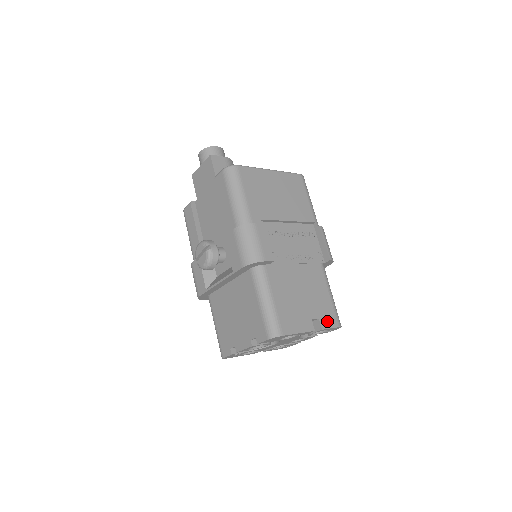
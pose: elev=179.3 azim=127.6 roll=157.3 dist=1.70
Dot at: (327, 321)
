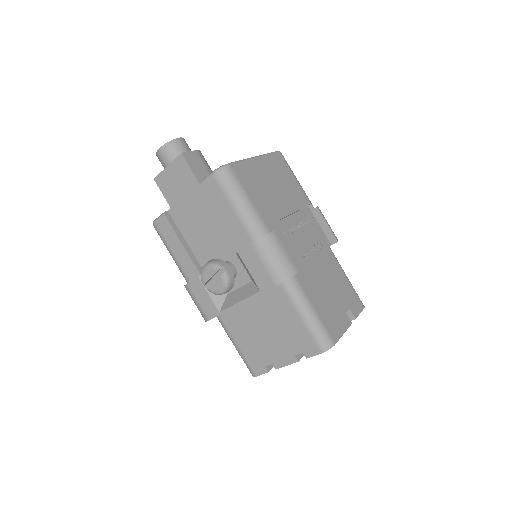
Dot at: (355, 307)
